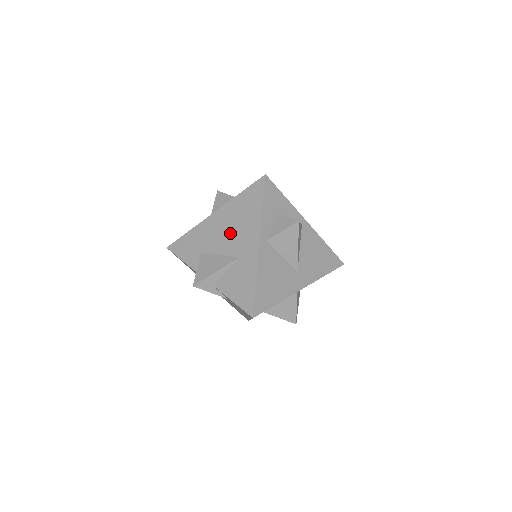
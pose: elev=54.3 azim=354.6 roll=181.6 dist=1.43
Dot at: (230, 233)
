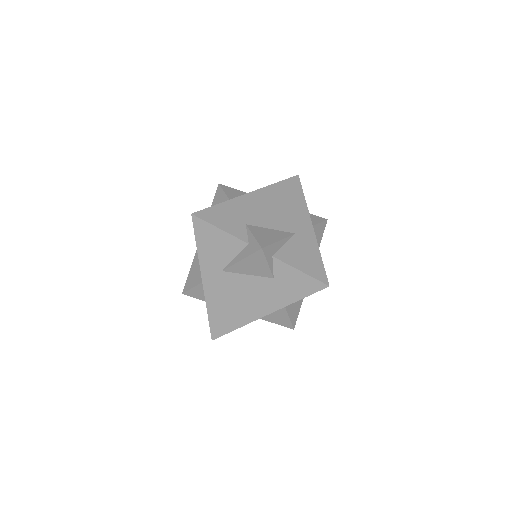
Dot at: (277, 212)
